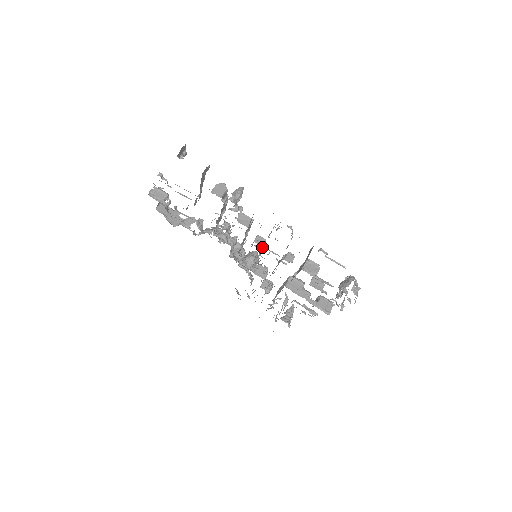
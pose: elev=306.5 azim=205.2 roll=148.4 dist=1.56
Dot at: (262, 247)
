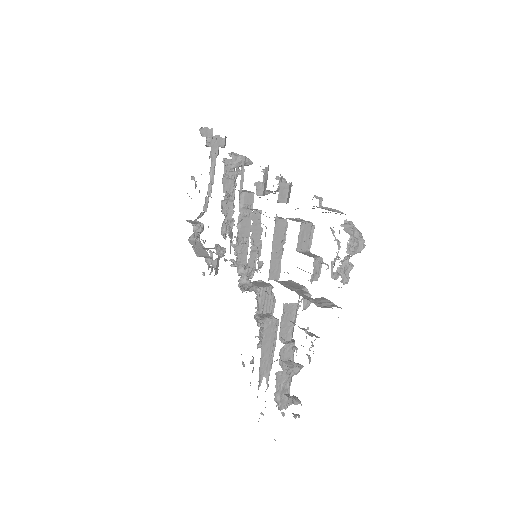
Dot at: (260, 231)
